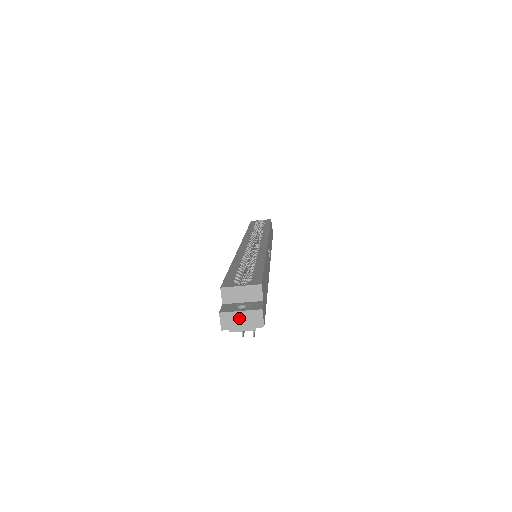
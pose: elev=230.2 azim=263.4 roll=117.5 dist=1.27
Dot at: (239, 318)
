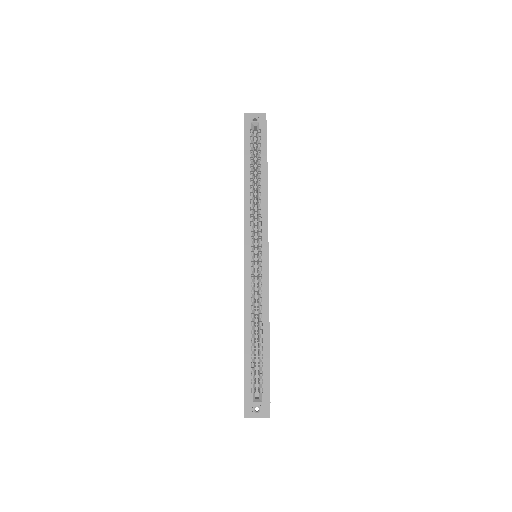
Dot at: (256, 417)
